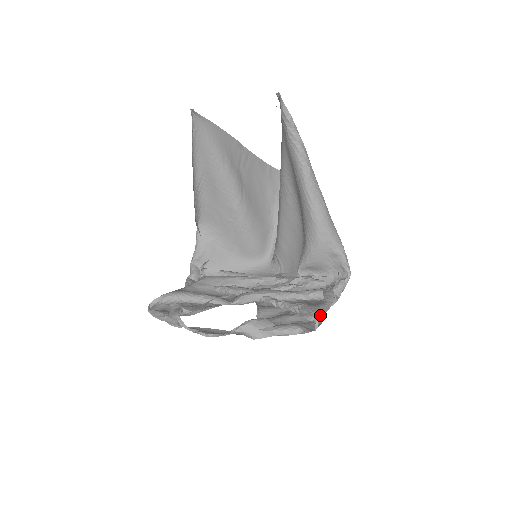
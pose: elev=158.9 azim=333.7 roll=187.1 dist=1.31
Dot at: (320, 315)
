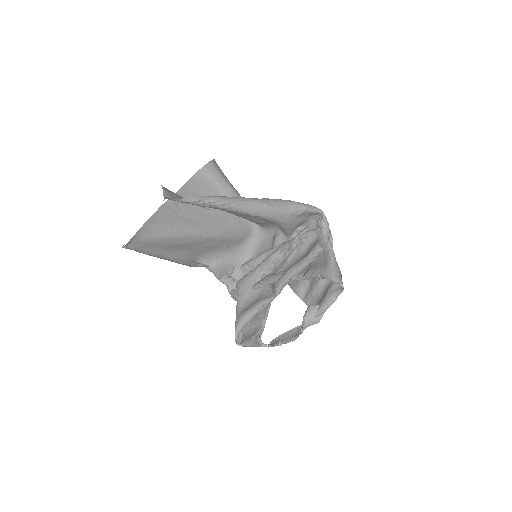
Dot at: (336, 274)
